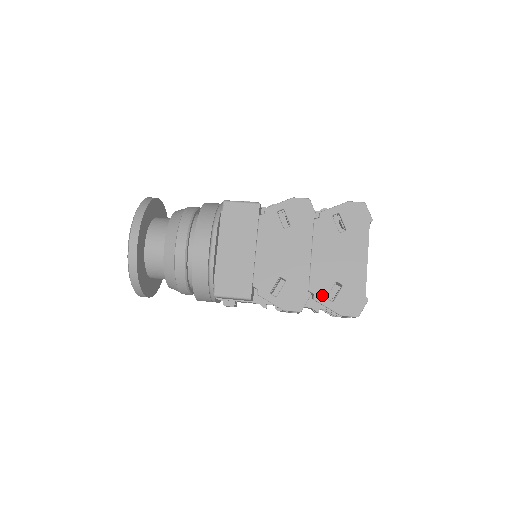
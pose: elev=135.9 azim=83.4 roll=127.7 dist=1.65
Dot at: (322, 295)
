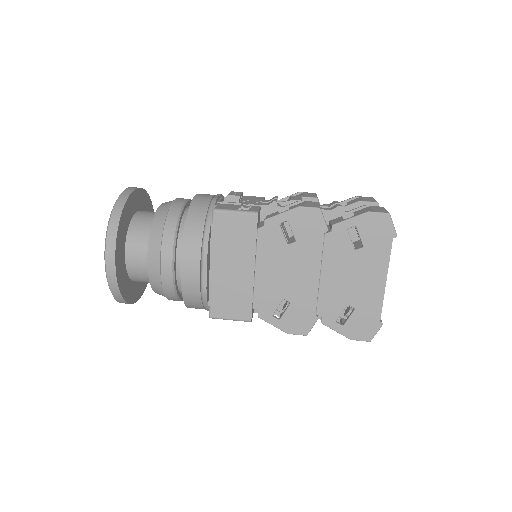
Dot at: (331, 319)
